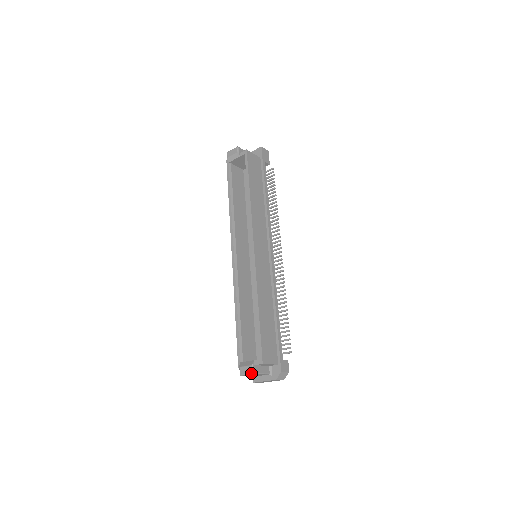
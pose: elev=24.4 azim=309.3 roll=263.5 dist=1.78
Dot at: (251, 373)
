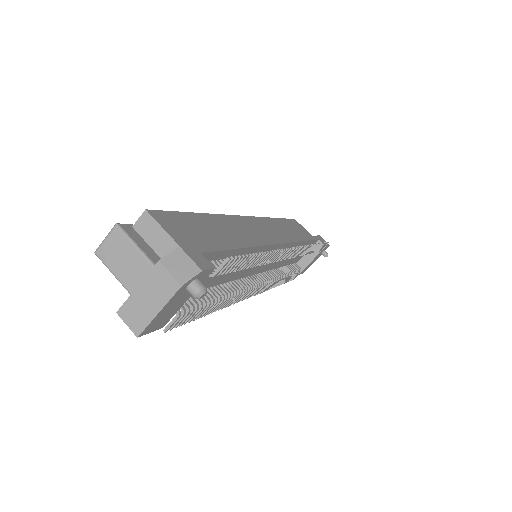
Dot at: (114, 226)
